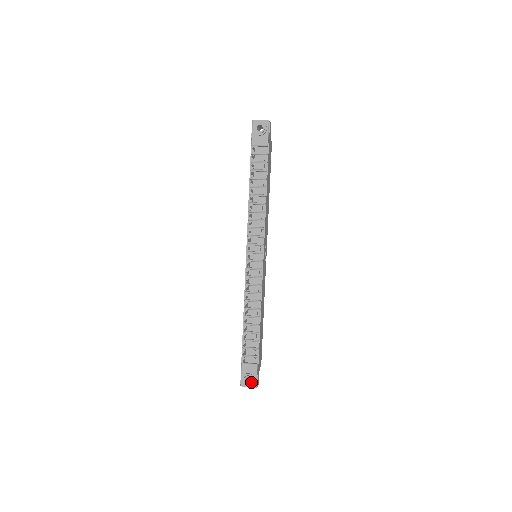
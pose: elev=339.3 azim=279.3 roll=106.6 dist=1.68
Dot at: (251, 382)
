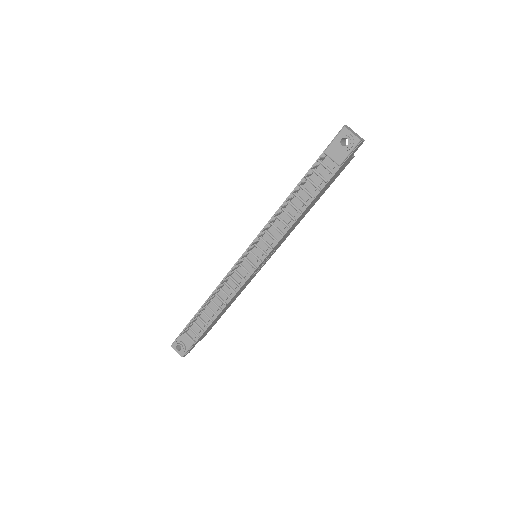
Dot at: (180, 351)
